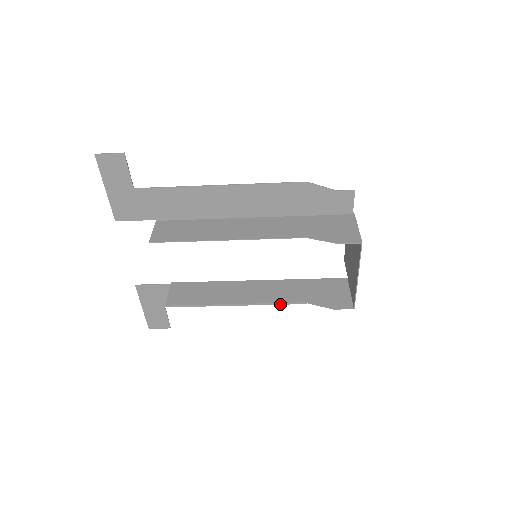
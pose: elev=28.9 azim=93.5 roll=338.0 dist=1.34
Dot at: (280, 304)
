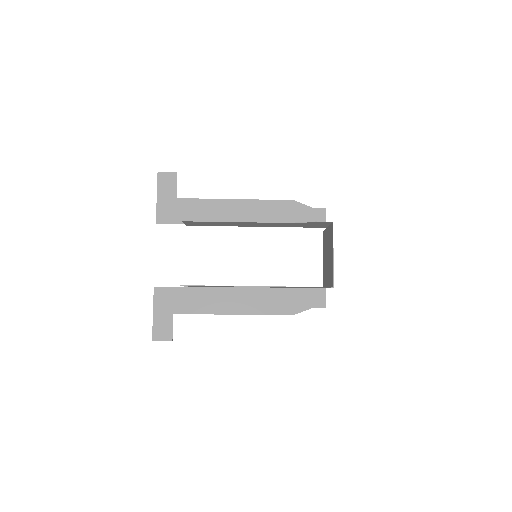
Dot at: (272, 314)
